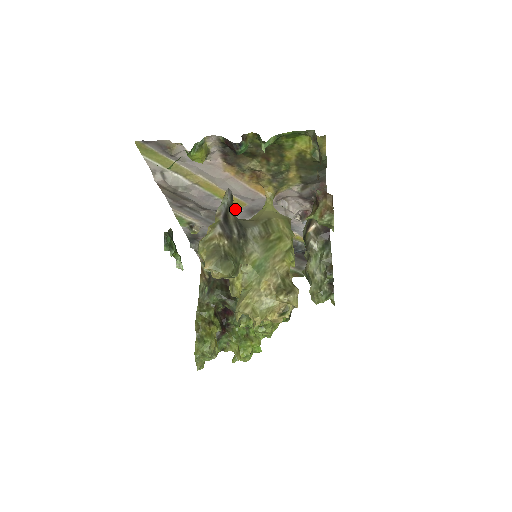
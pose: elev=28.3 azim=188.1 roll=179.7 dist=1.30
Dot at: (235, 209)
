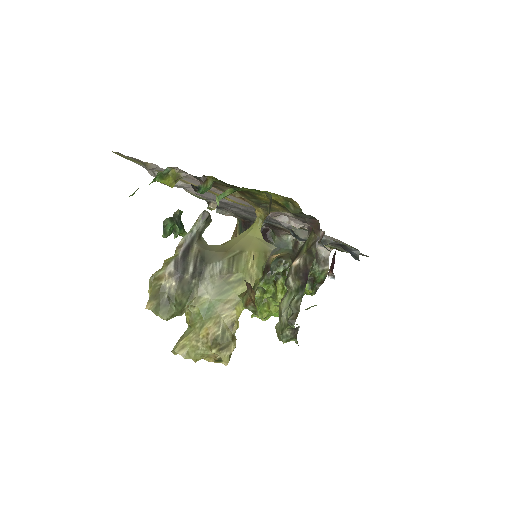
Dot at: (241, 205)
